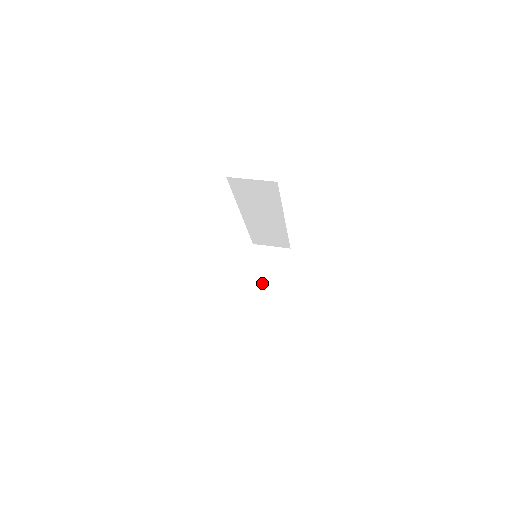
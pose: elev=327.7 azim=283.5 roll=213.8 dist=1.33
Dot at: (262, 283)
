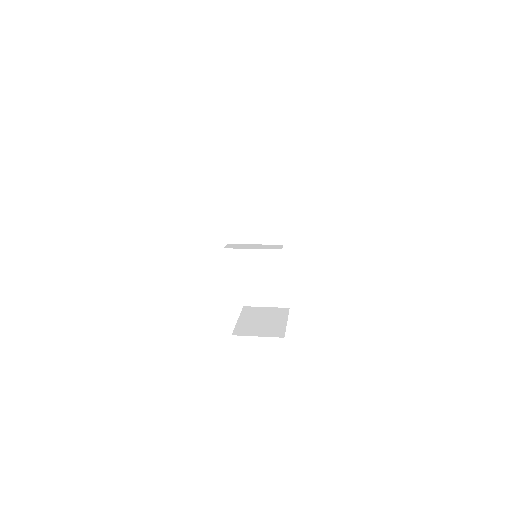
Dot at: (268, 248)
